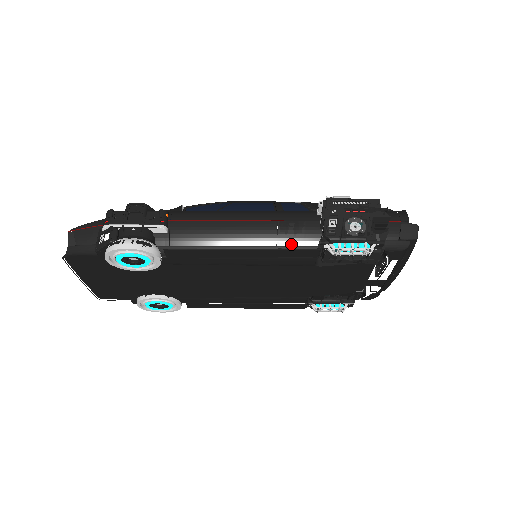
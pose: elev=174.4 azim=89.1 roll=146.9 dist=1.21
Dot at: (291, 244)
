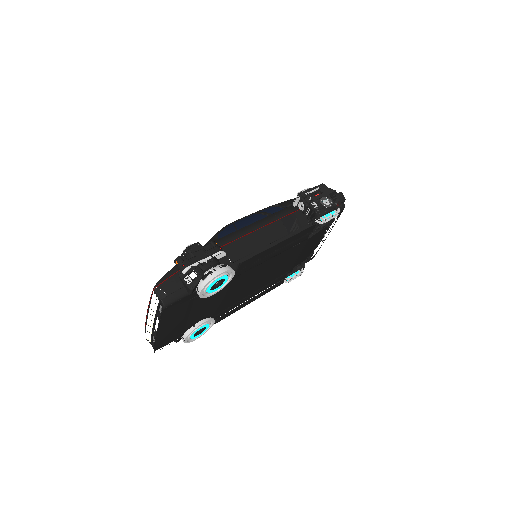
Dot at: (295, 230)
